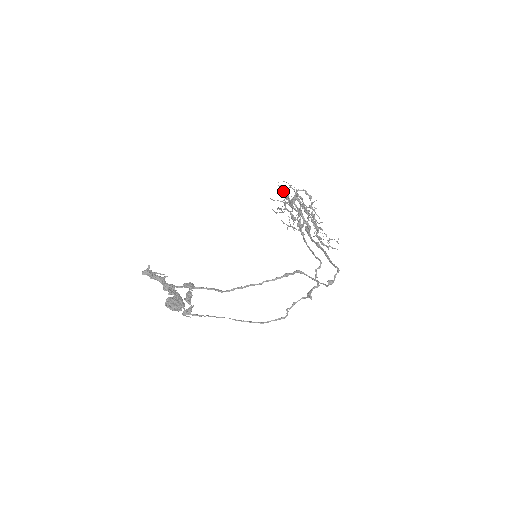
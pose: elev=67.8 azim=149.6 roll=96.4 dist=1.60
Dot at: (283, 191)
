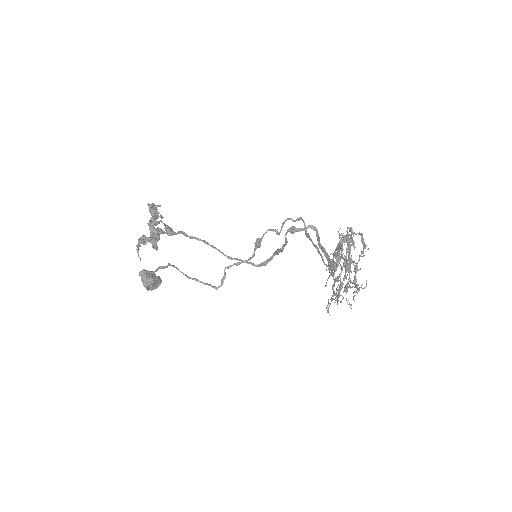
Dot at: (339, 236)
